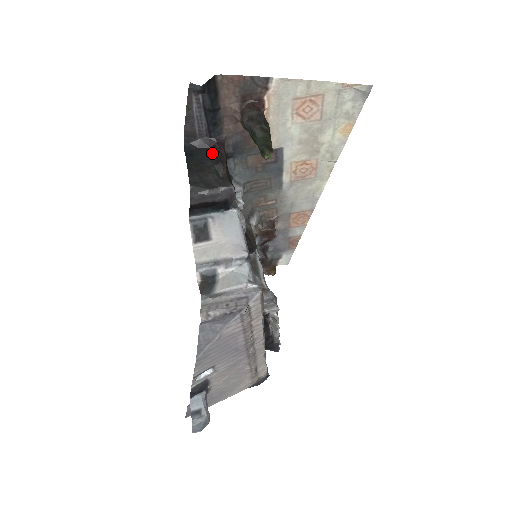
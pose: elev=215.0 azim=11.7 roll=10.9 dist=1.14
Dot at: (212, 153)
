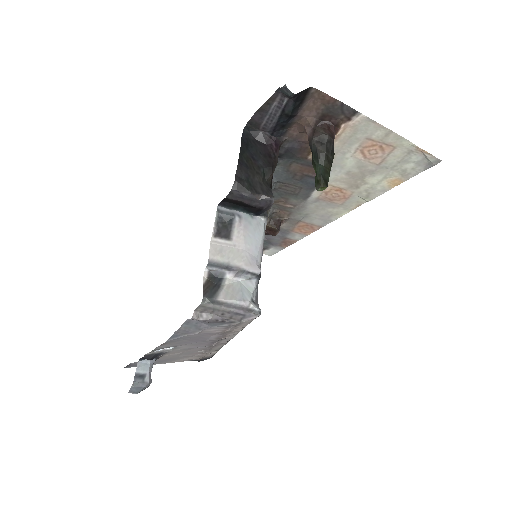
Dot at: (267, 152)
